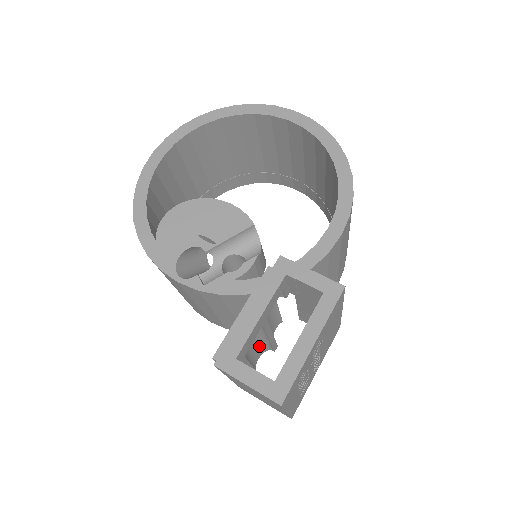
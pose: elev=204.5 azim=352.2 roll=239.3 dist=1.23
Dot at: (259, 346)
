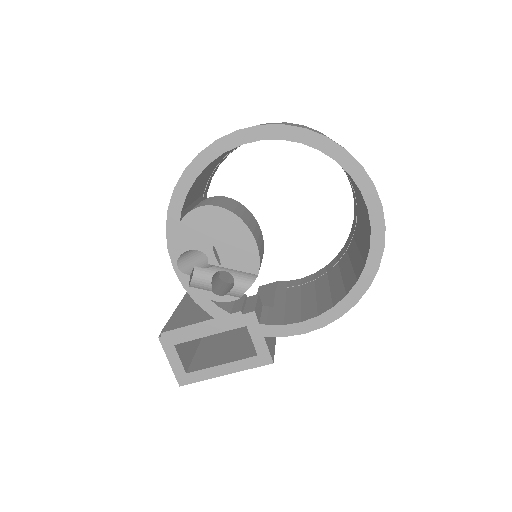
Dot at: occluded
